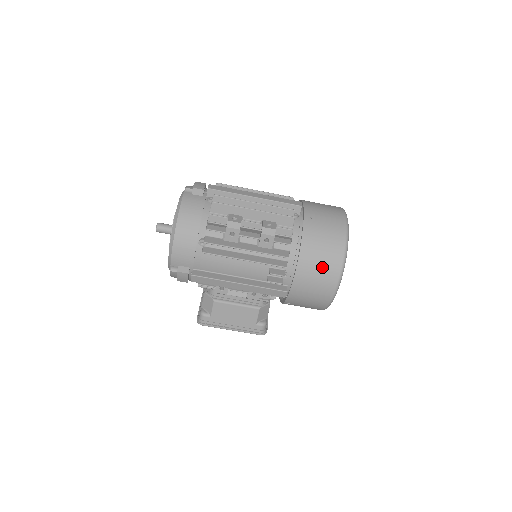
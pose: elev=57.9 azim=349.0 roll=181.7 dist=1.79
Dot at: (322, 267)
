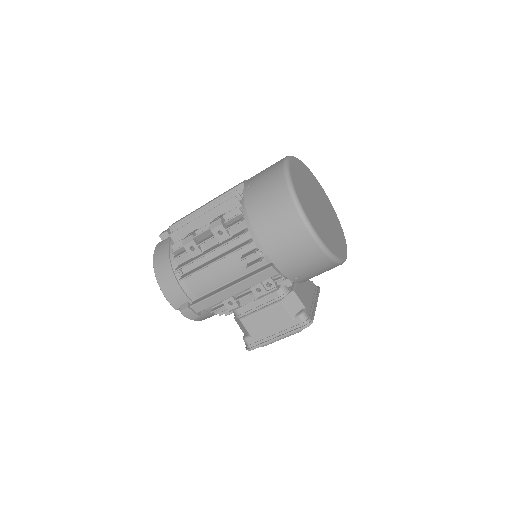
Dot at: (278, 220)
